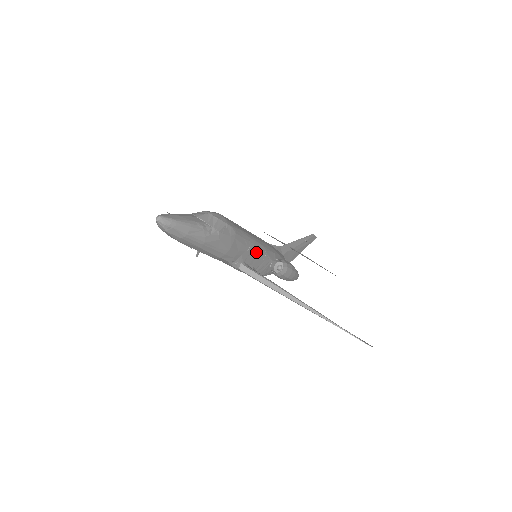
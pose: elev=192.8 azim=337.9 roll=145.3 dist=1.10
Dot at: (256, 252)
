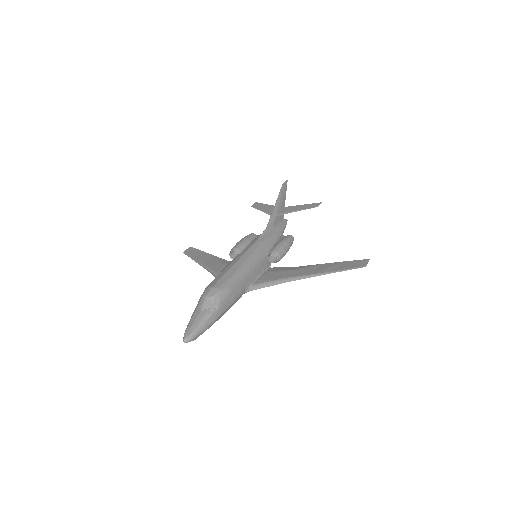
Dot at: (252, 269)
